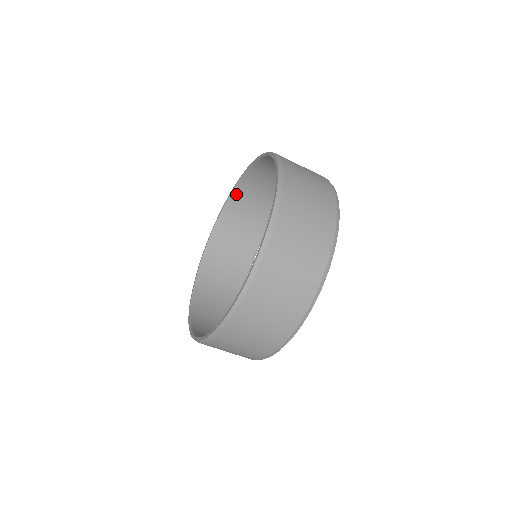
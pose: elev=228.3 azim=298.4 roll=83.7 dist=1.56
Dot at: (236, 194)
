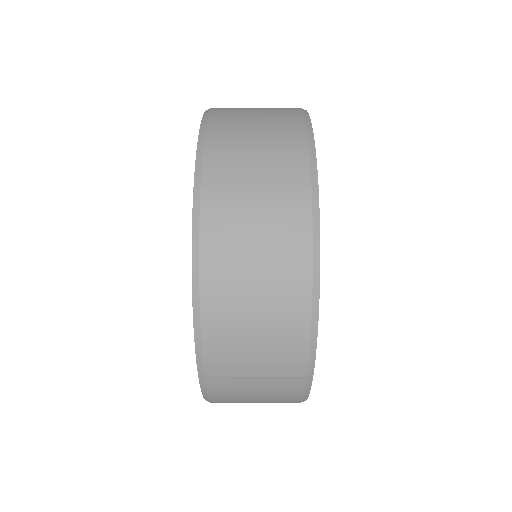
Dot at: occluded
